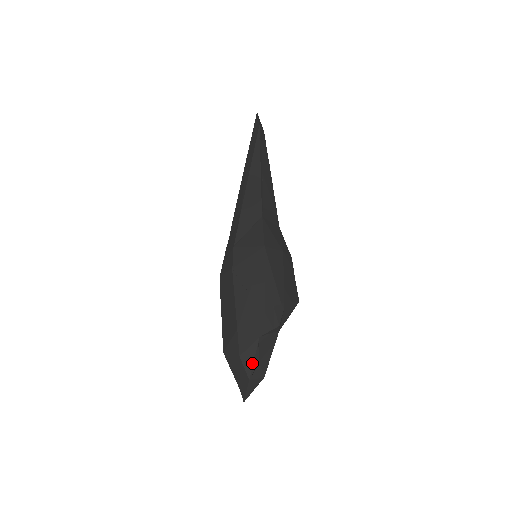
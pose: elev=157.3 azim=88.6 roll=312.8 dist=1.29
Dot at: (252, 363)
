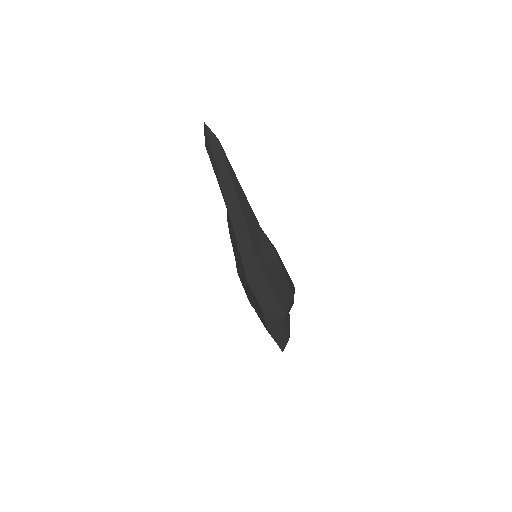
Dot at: (289, 329)
